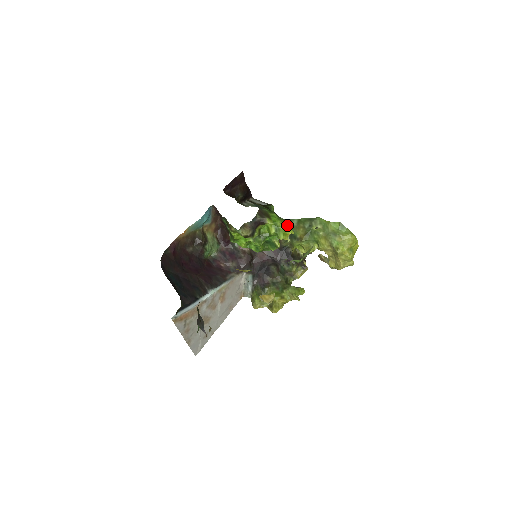
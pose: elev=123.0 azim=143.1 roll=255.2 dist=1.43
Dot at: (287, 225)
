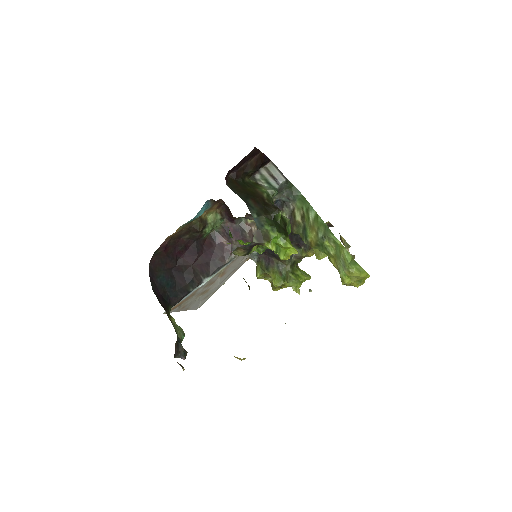
Dot at: (290, 247)
